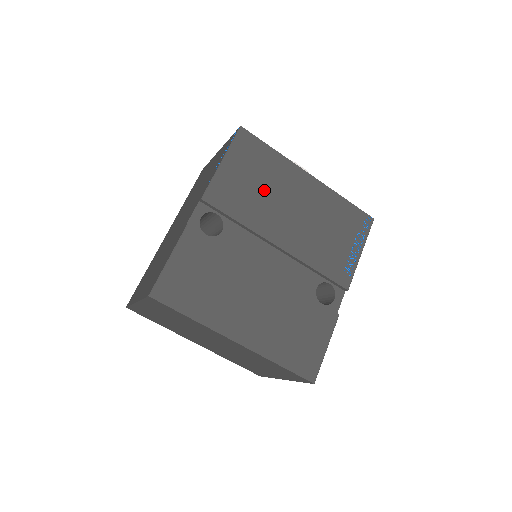
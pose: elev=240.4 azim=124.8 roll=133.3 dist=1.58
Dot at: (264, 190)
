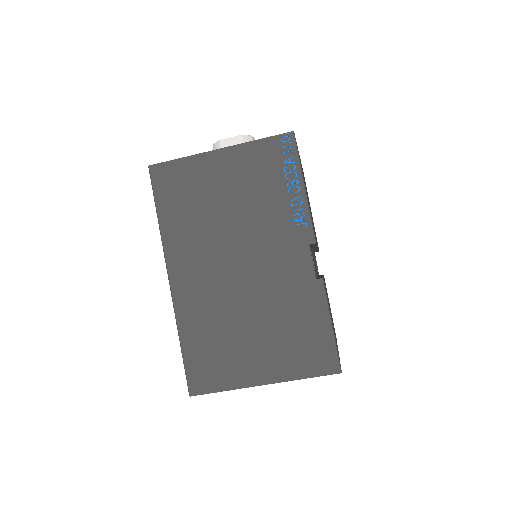
Dot at: occluded
